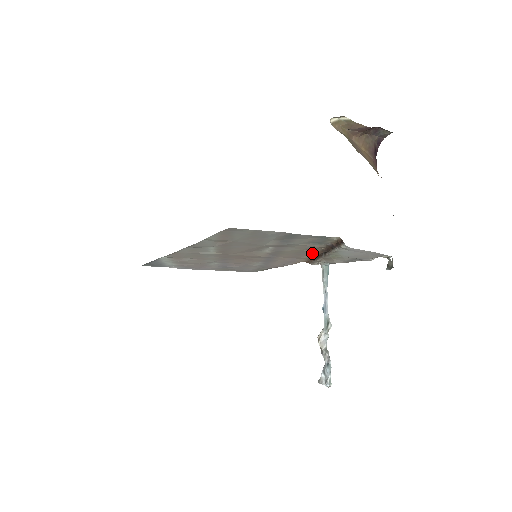
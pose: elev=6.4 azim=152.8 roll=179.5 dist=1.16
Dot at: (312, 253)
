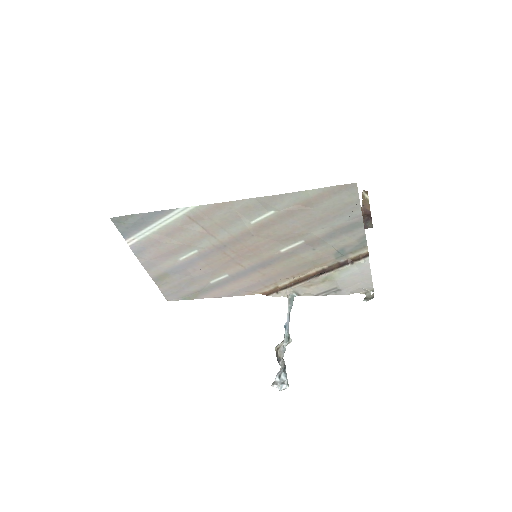
Dot at: (301, 275)
